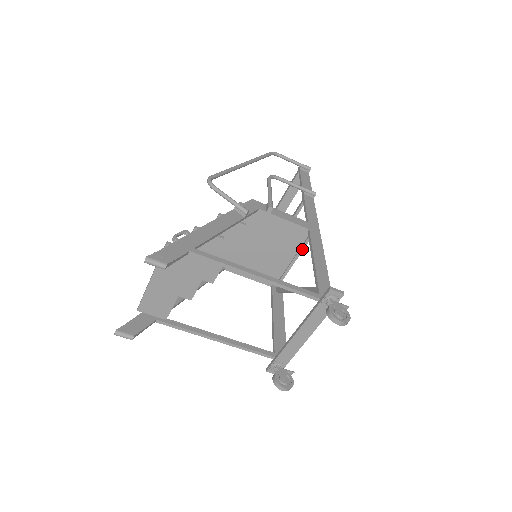
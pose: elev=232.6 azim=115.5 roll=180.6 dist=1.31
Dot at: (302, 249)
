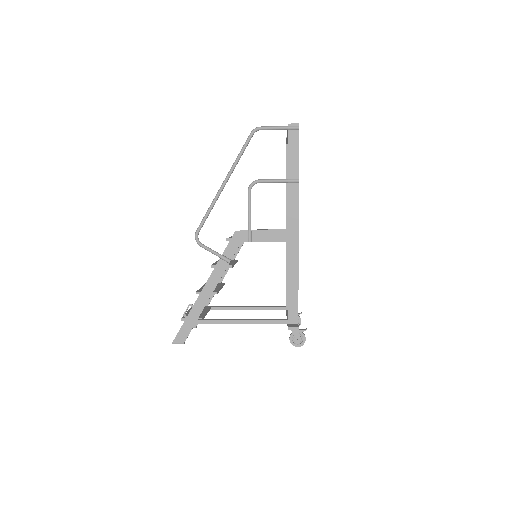
Dot at: occluded
